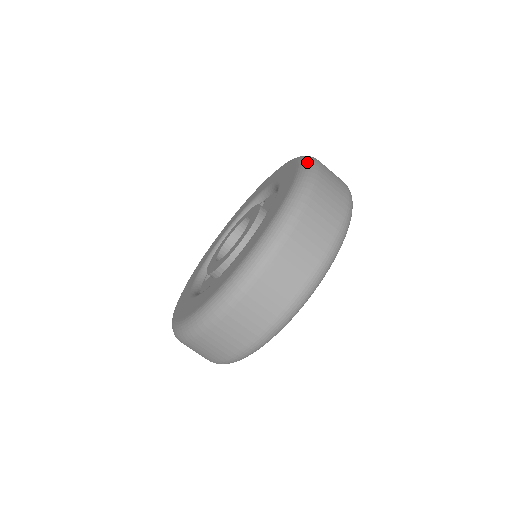
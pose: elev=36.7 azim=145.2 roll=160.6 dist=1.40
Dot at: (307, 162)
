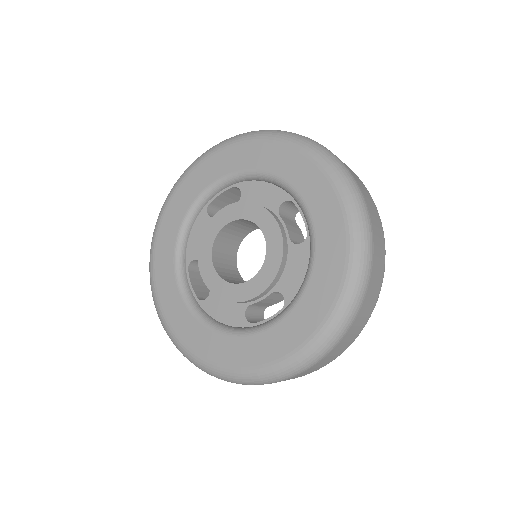
Dot at: (328, 158)
